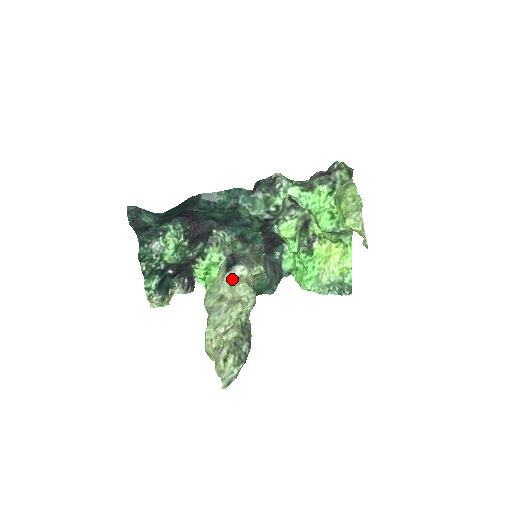
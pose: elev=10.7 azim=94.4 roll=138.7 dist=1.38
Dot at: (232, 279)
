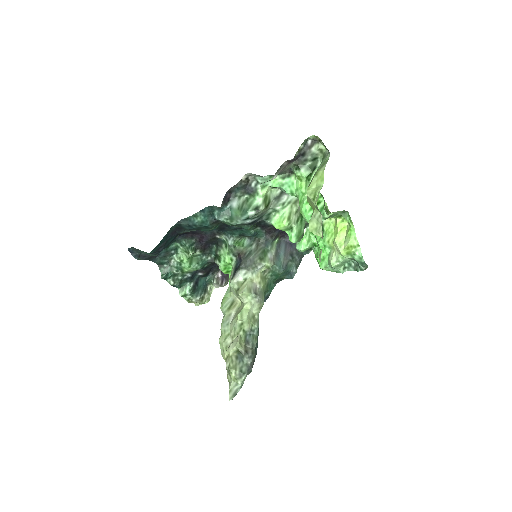
Dot at: (236, 287)
